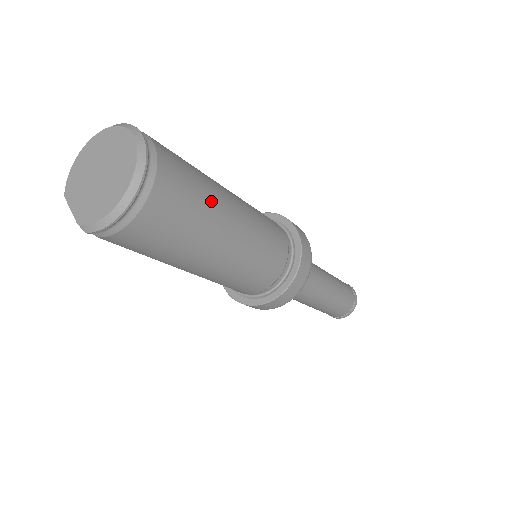
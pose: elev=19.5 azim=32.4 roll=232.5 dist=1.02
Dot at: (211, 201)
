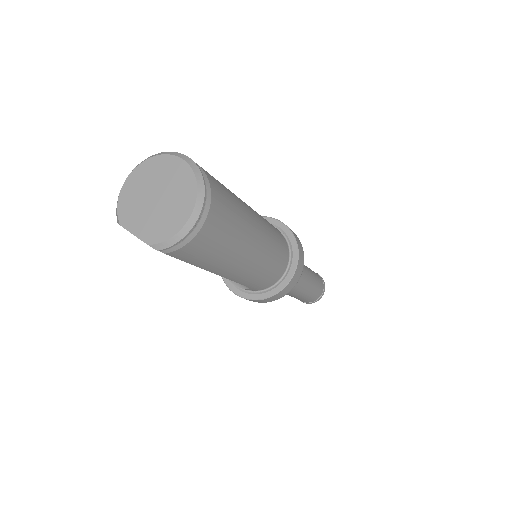
Dot at: (241, 207)
